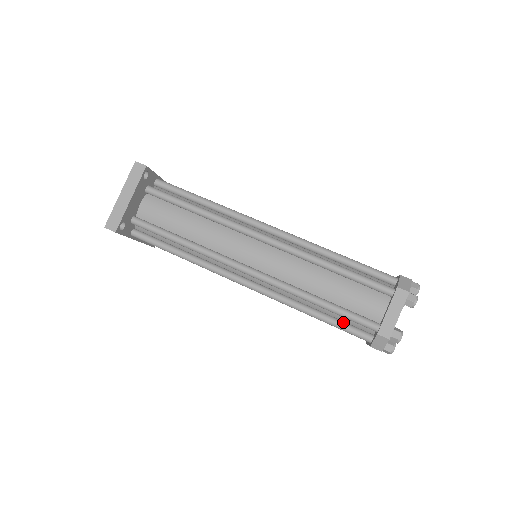
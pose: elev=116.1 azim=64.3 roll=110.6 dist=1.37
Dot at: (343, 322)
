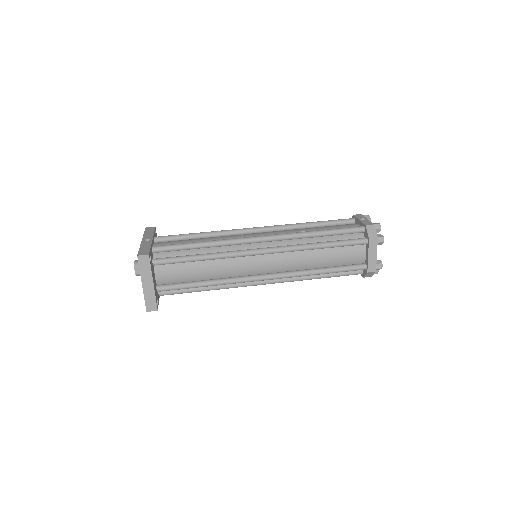
Dot at: (340, 272)
